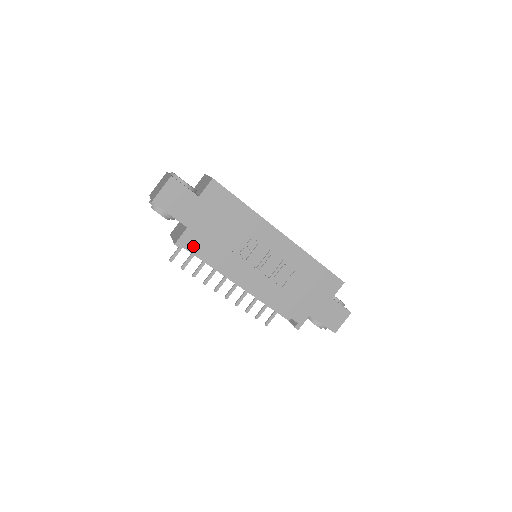
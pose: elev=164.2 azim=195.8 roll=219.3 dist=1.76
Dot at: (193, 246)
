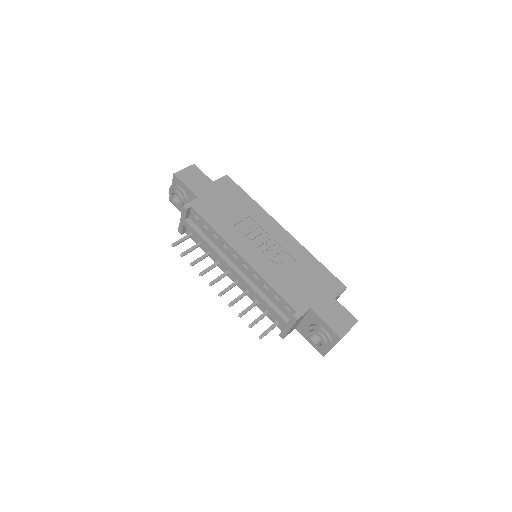
Dot at: (200, 212)
